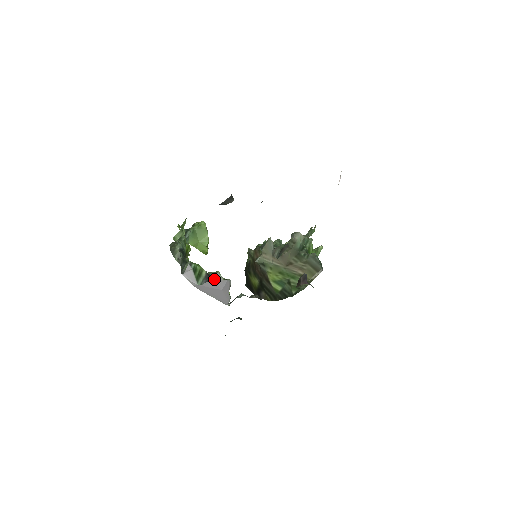
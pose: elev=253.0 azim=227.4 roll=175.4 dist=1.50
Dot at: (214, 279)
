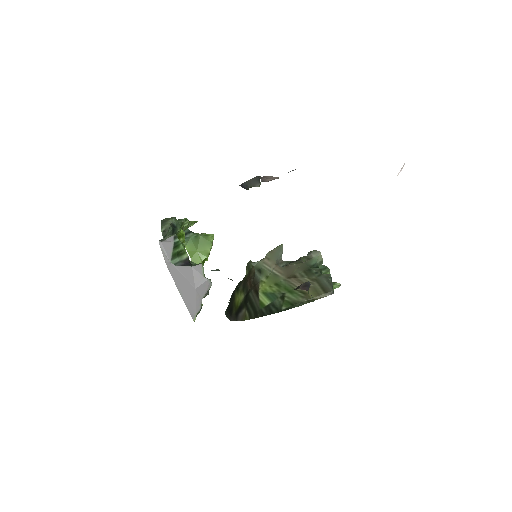
Dot at: (193, 268)
